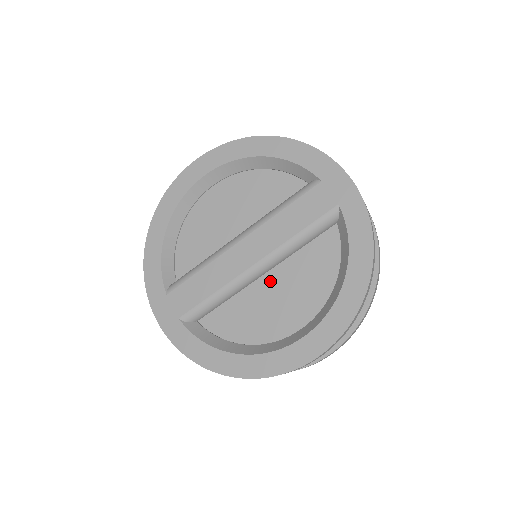
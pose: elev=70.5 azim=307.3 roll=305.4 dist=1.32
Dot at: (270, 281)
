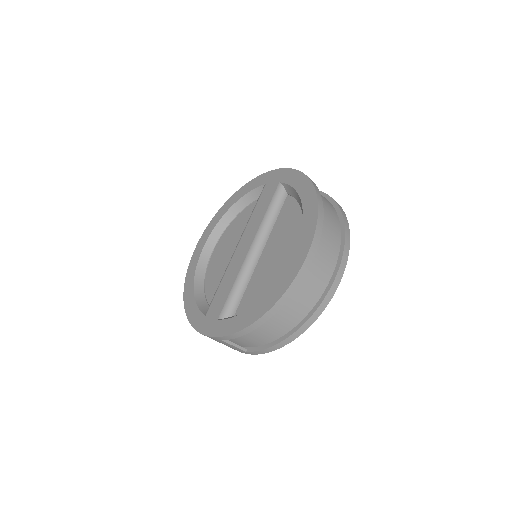
Dot at: (267, 253)
